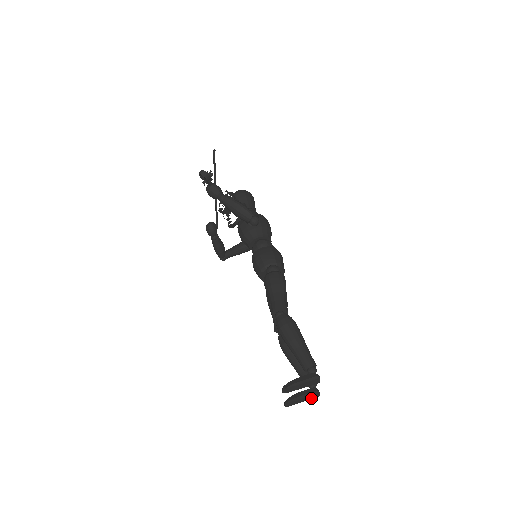
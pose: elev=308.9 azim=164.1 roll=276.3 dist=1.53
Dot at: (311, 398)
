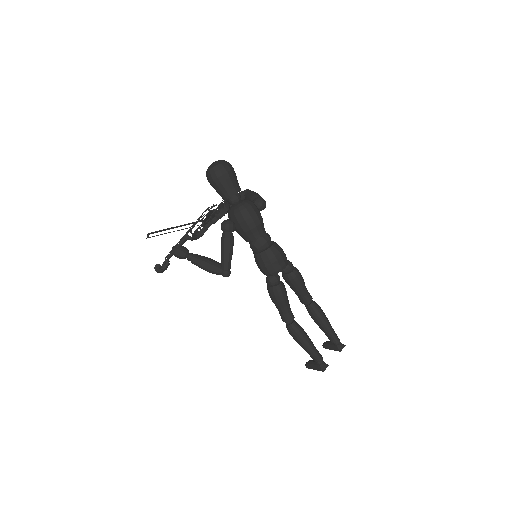
Dot at: occluded
